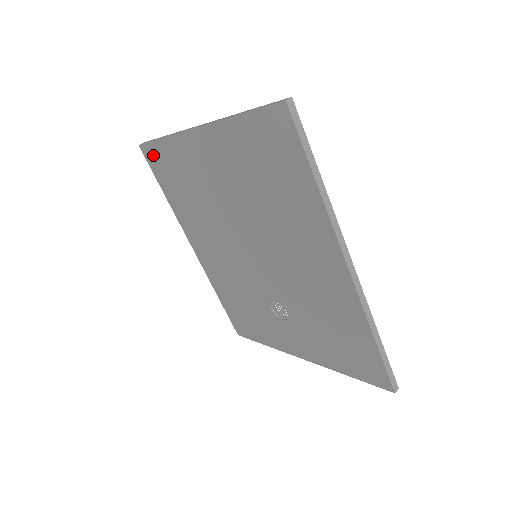
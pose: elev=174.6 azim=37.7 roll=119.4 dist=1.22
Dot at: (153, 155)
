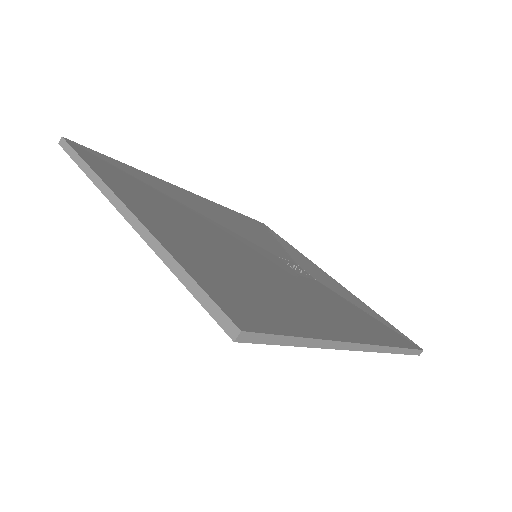
Dot at: occluded
